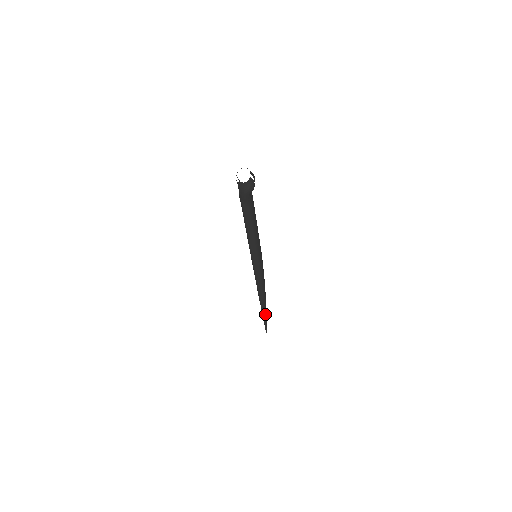
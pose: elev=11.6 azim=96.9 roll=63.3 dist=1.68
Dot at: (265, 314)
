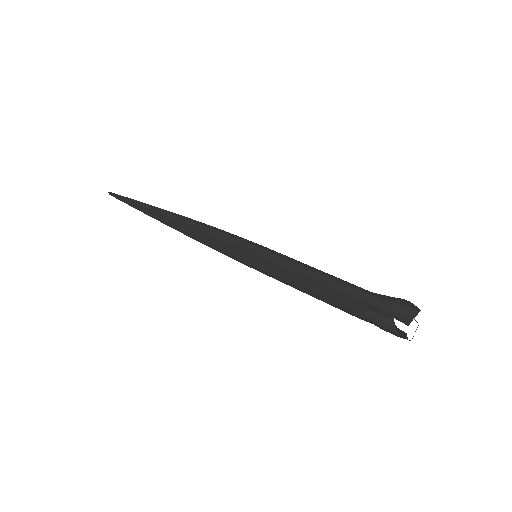
Dot at: occluded
